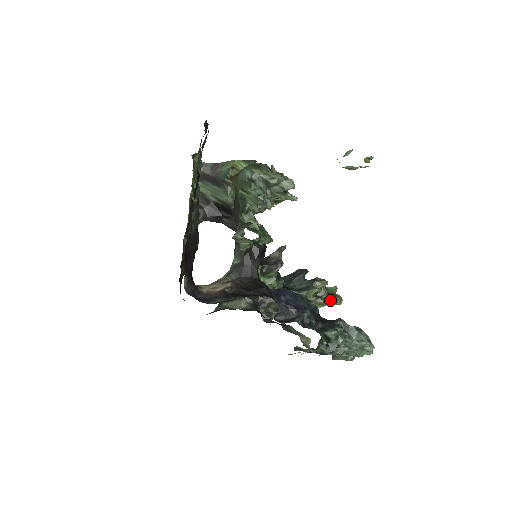
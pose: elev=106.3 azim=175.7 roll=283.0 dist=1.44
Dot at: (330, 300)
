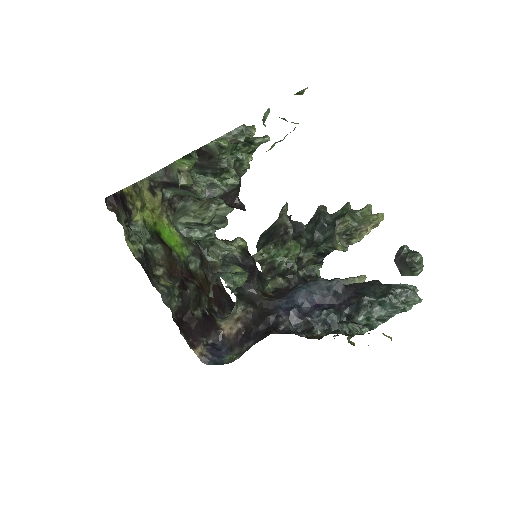
Dot at: (364, 232)
